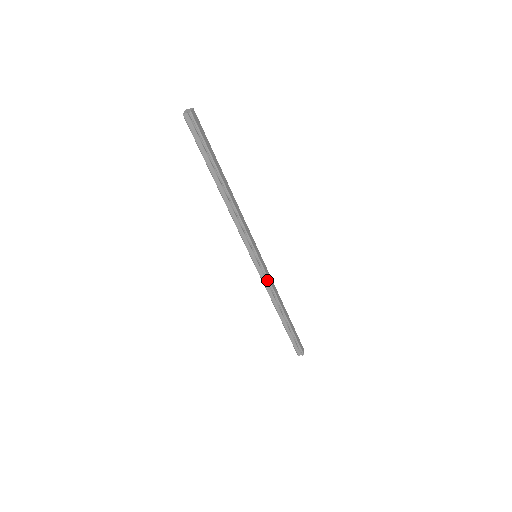
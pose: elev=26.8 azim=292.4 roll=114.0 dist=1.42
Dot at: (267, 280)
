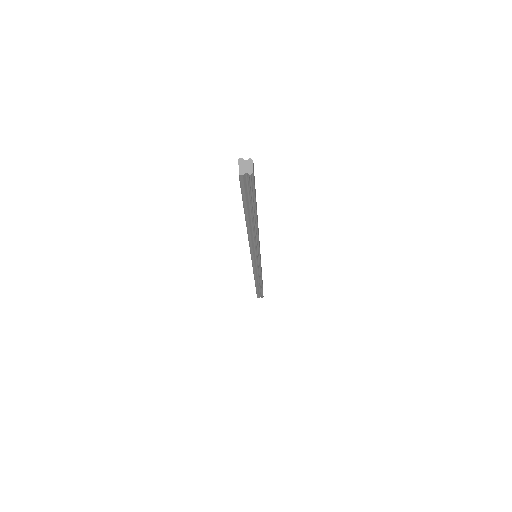
Dot at: (259, 270)
